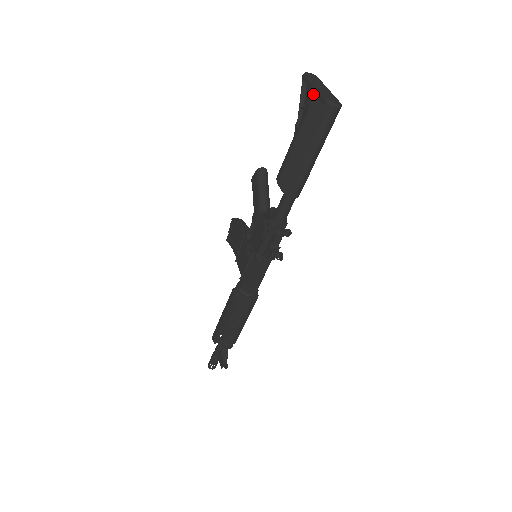
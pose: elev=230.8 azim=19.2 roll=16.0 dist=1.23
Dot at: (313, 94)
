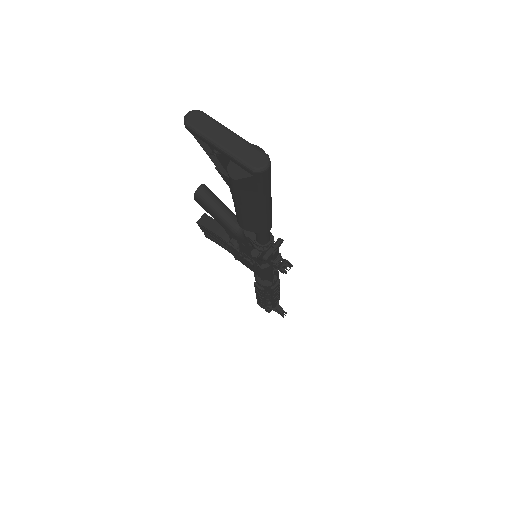
Dot at: occluded
